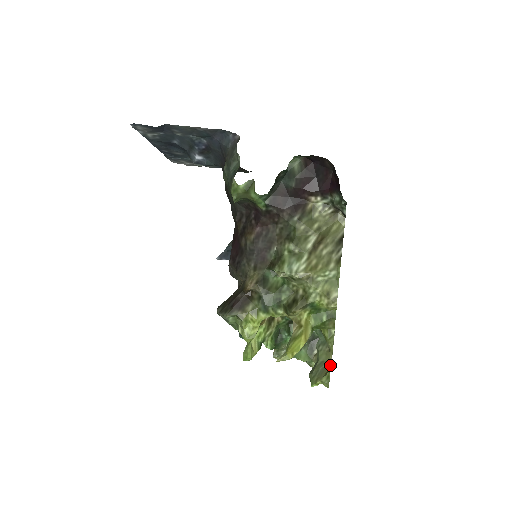
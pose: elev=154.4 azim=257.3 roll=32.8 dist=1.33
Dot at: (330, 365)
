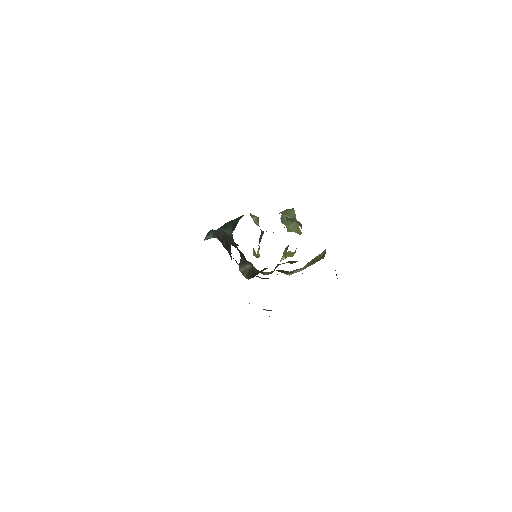
Dot at: (298, 225)
